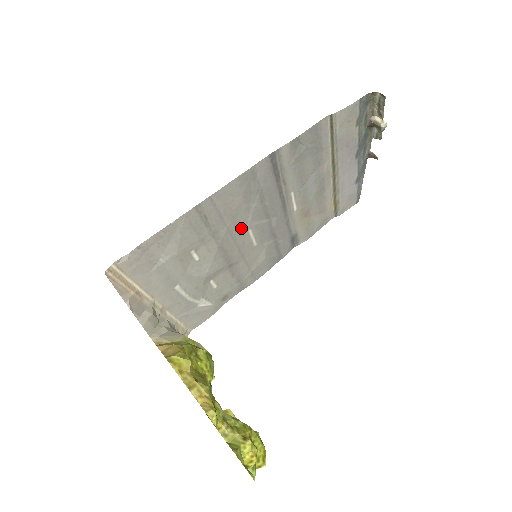
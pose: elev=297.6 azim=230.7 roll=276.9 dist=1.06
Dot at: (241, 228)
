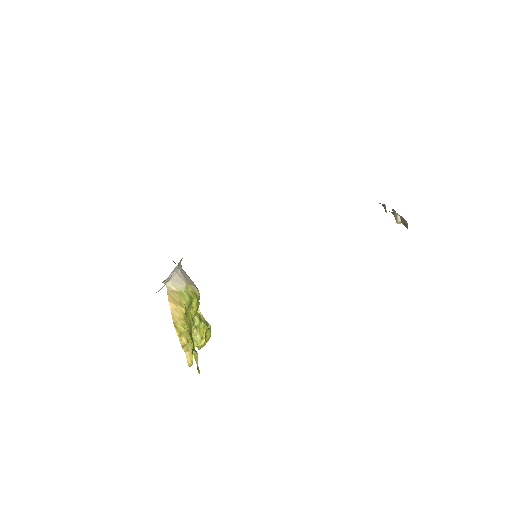
Dot at: occluded
